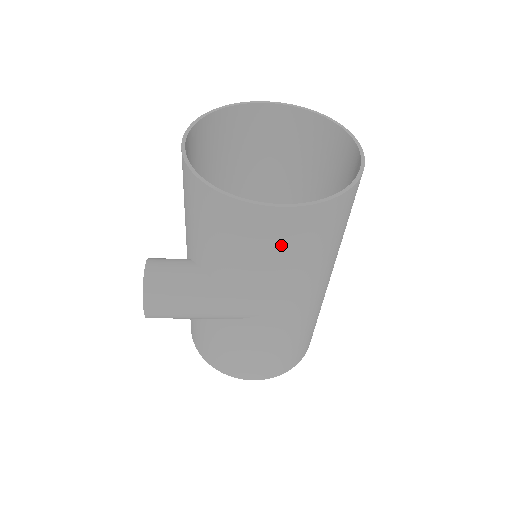
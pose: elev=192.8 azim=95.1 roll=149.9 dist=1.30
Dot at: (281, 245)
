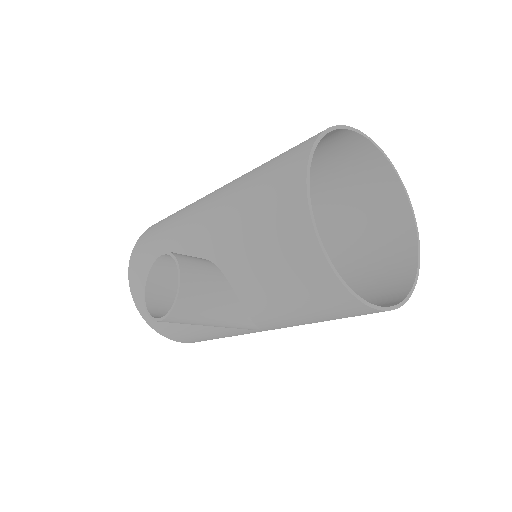
Dot at: (342, 317)
